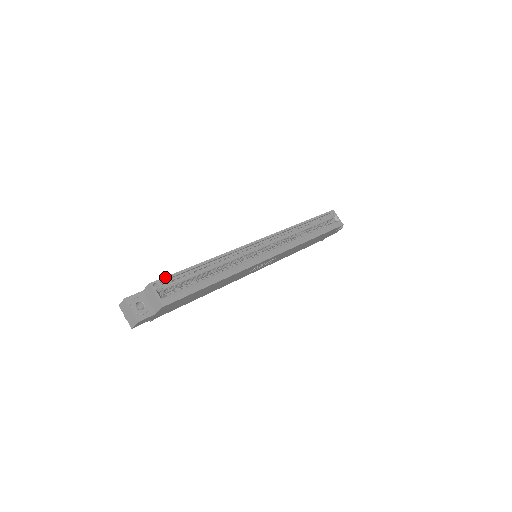
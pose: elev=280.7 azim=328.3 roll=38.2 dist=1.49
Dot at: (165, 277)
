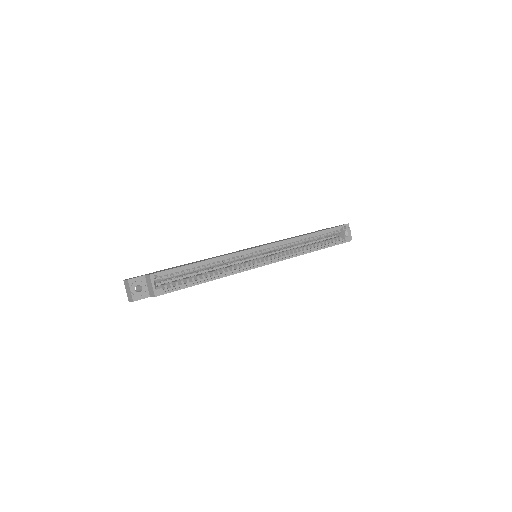
Dot at: (165, 271)
